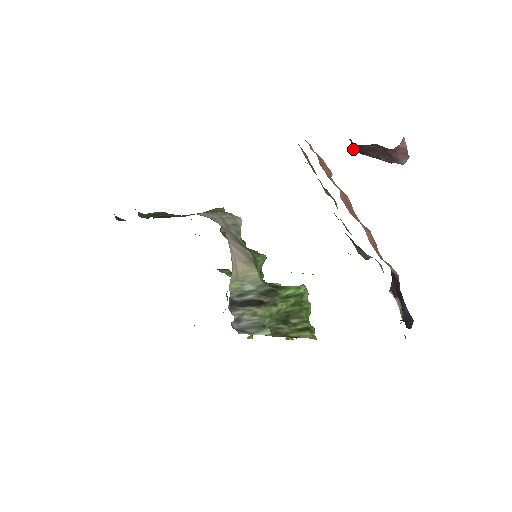
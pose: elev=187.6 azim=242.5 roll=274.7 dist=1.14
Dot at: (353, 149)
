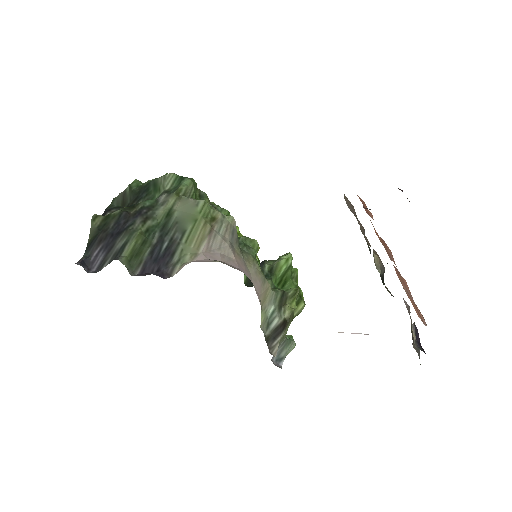
Dot at: occluded
